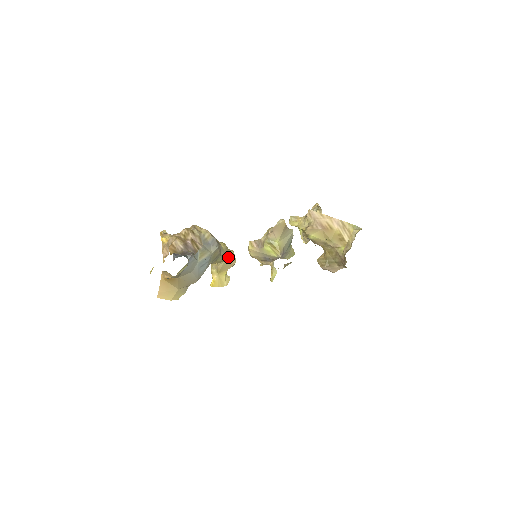
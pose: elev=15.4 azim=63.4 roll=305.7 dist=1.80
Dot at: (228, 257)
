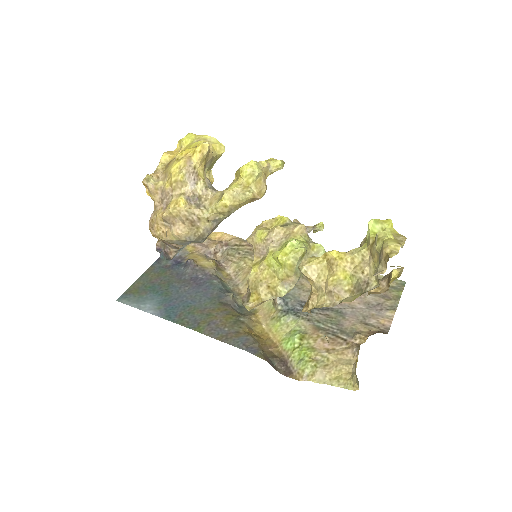
Dot at: (243, 204)
